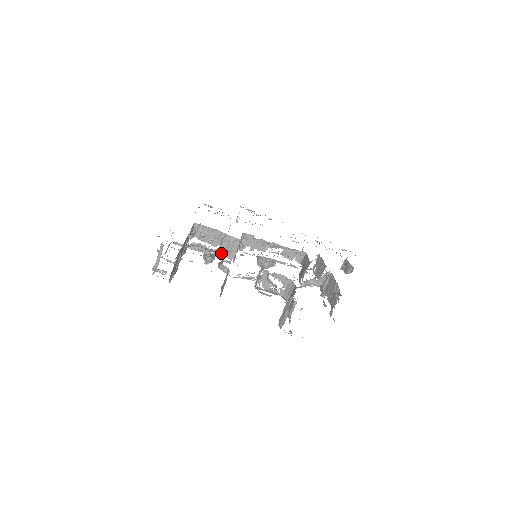
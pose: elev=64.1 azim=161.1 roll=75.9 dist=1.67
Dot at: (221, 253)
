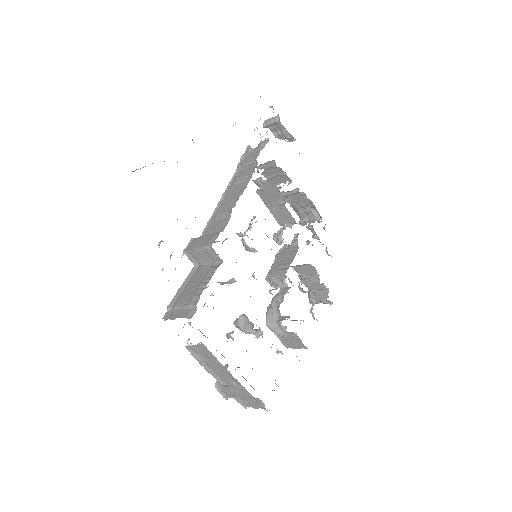
Dot at: occluded
